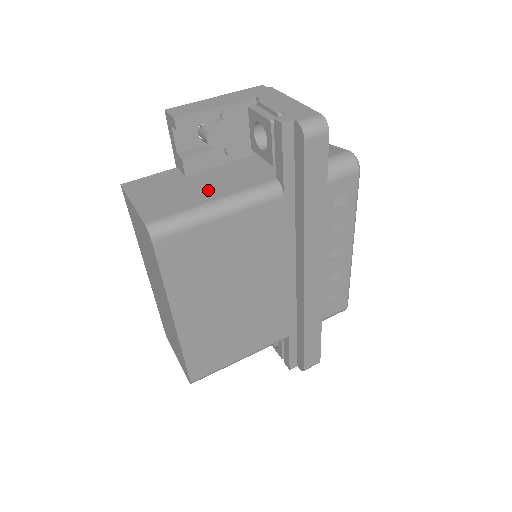
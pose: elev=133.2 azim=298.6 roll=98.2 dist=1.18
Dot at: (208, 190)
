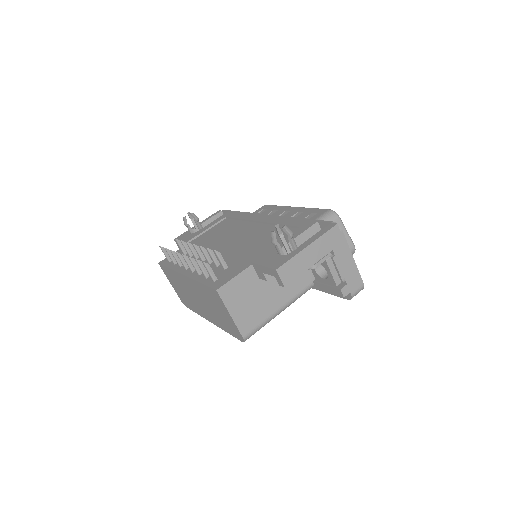
Dot at: (275, 297)
